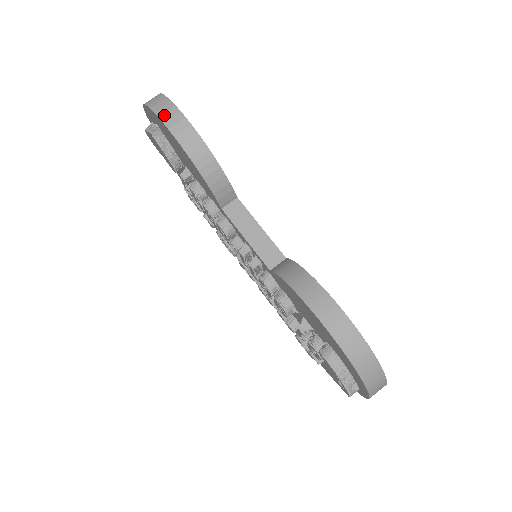
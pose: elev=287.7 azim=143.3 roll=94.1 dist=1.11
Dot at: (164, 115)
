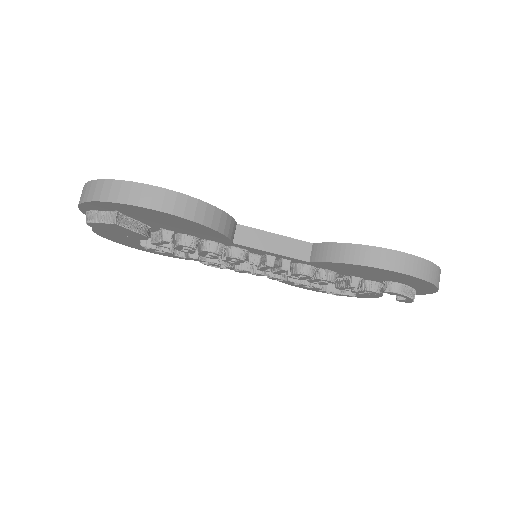
Dot at: (143, 201)
